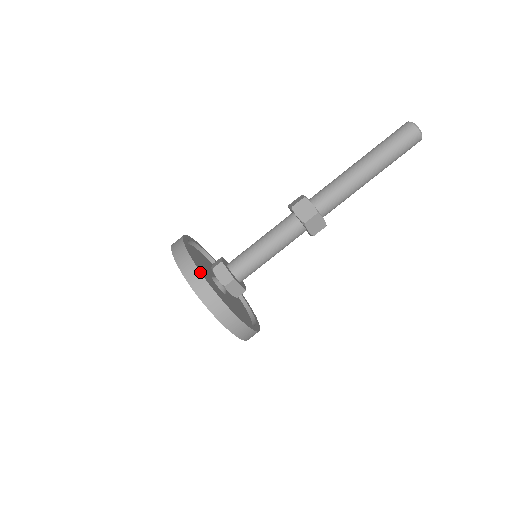
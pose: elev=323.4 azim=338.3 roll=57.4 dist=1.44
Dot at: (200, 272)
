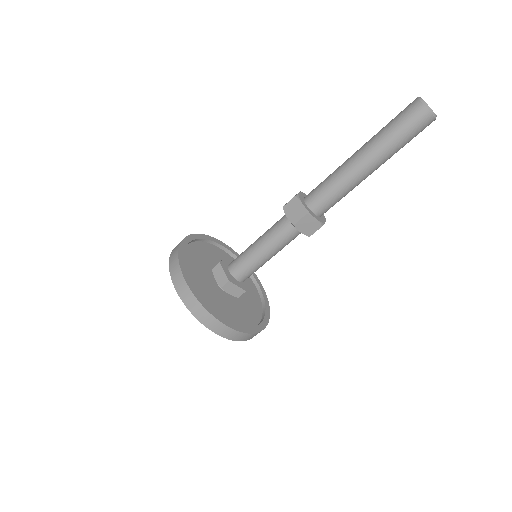
Dot at: (184, 278)
